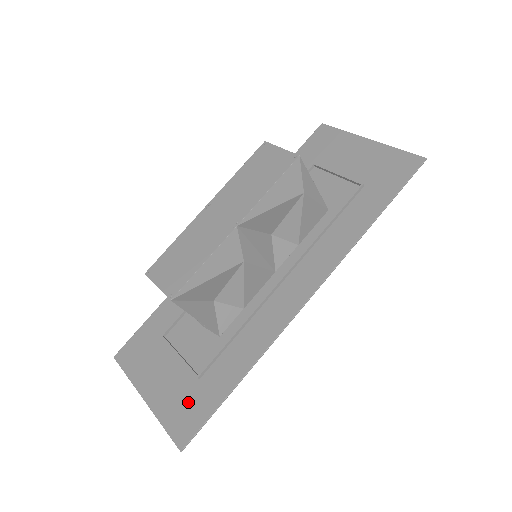
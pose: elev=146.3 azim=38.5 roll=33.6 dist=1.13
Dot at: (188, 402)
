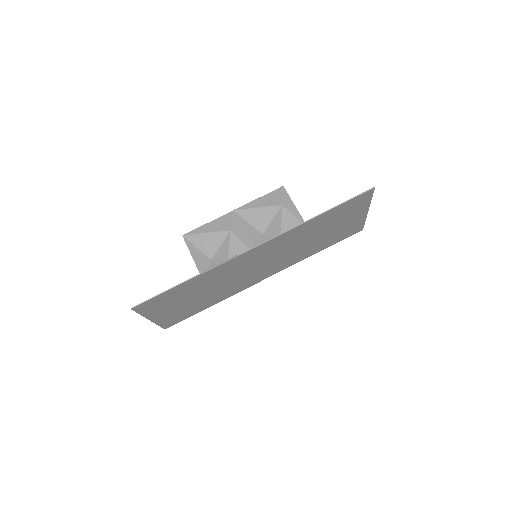
Dot at: (160, 302)
